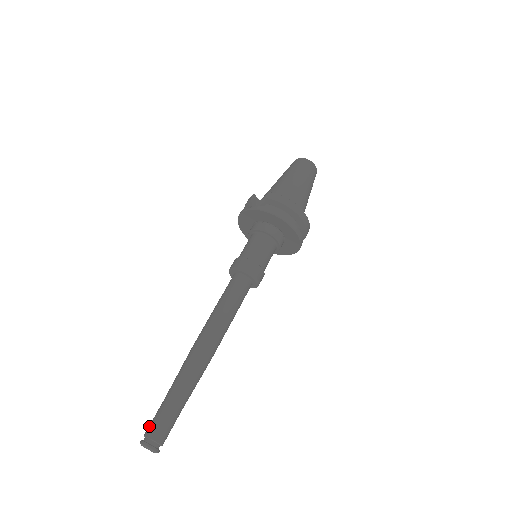
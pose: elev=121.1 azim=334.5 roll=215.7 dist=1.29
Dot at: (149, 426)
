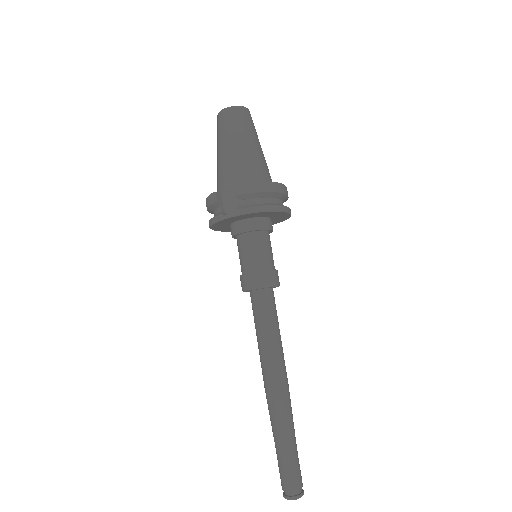
Dot at: (283, 482)
